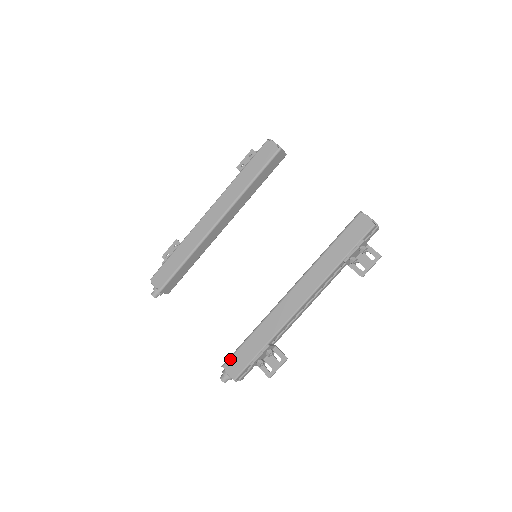
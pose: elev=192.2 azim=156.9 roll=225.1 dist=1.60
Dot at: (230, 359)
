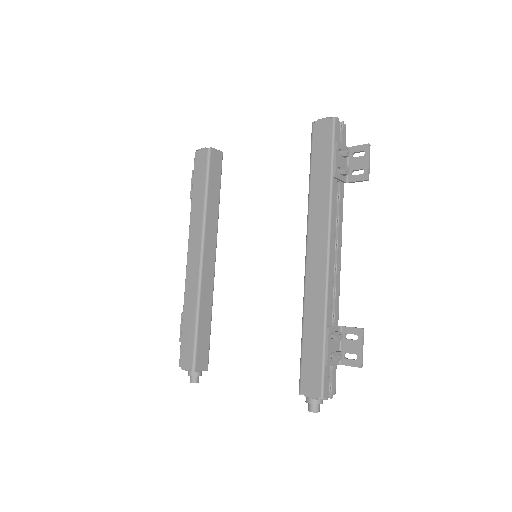
Dot at: (301, 378)
